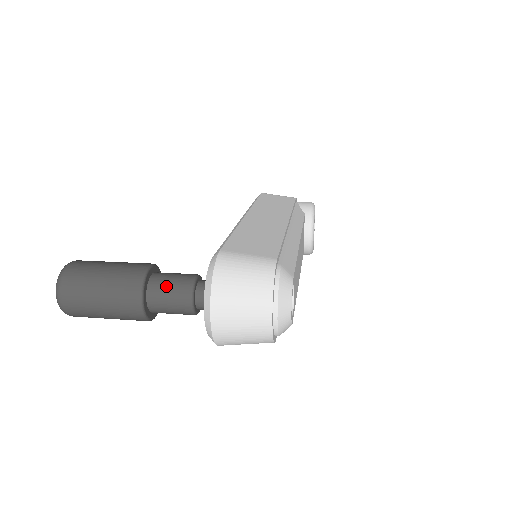
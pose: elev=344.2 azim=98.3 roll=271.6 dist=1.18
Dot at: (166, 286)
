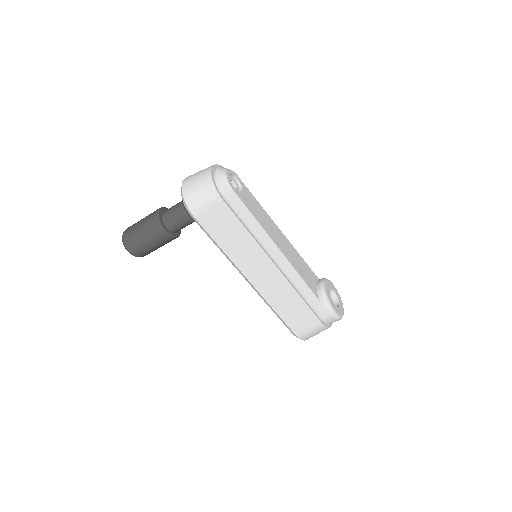
Dot at: occluded
